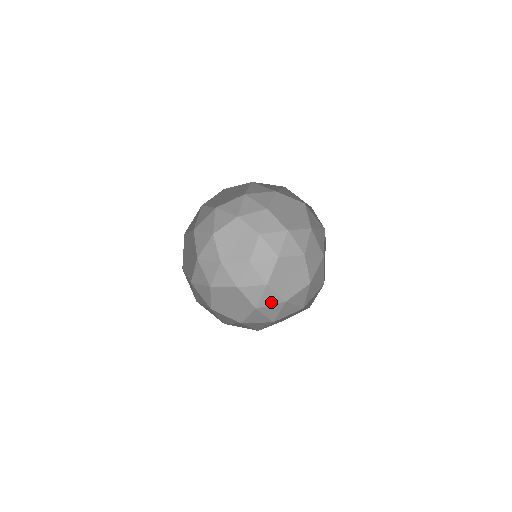
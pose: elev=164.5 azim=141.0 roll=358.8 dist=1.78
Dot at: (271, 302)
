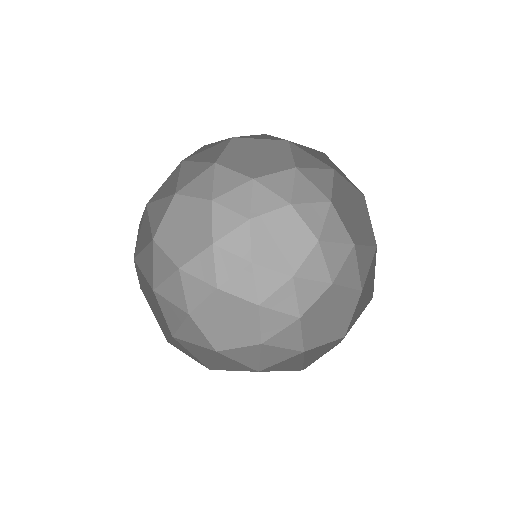
Dot at: (273, 287)
